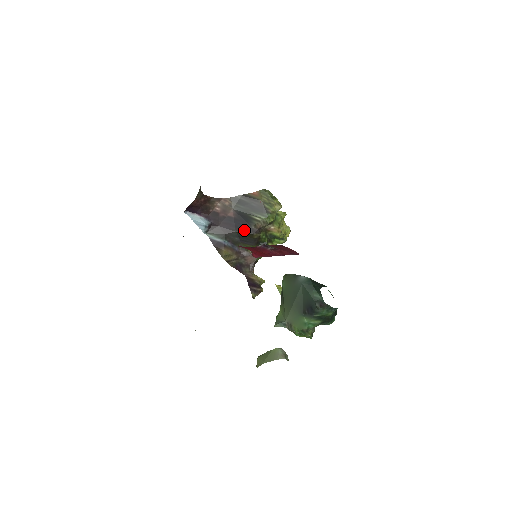
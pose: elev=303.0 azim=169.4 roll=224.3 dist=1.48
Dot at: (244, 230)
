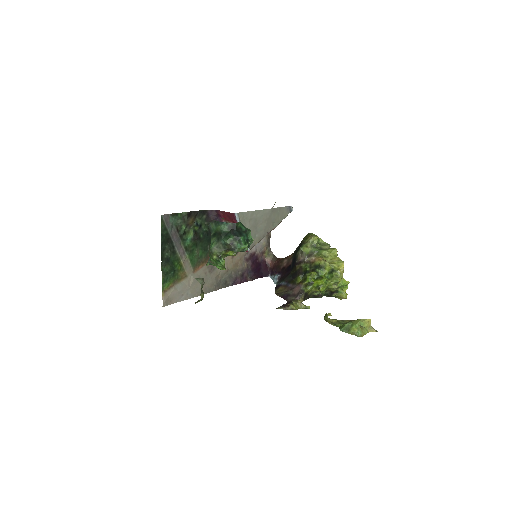
Dot at: (293, 268)
